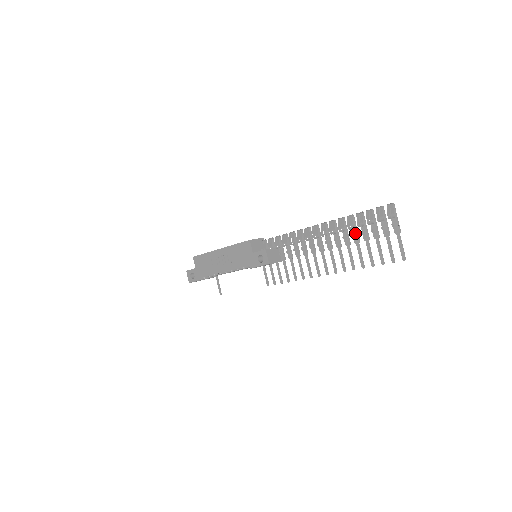
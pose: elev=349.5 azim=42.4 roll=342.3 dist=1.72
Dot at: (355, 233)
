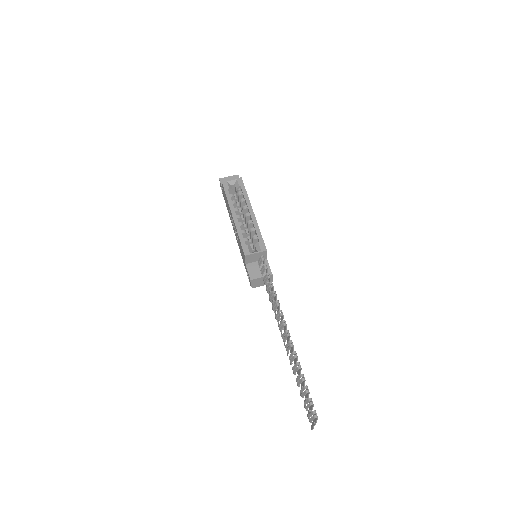
Dot at: (299, 373)
